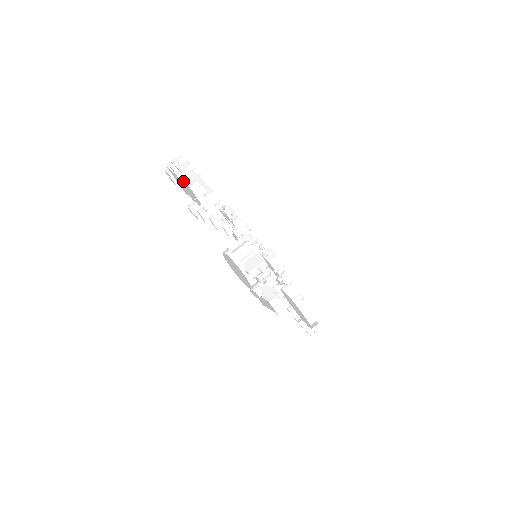
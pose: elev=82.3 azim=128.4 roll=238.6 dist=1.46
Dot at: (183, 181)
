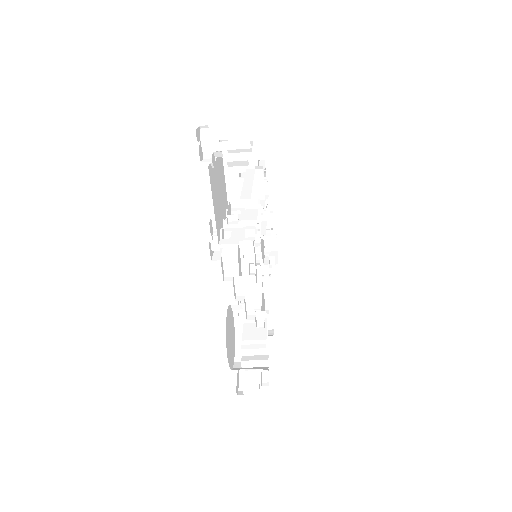
Dot at: (218, 150)
